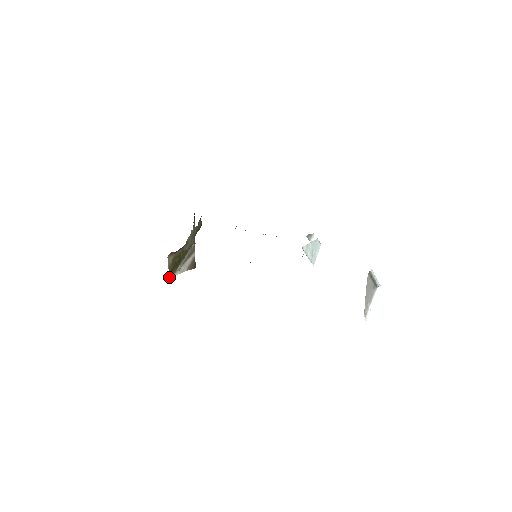
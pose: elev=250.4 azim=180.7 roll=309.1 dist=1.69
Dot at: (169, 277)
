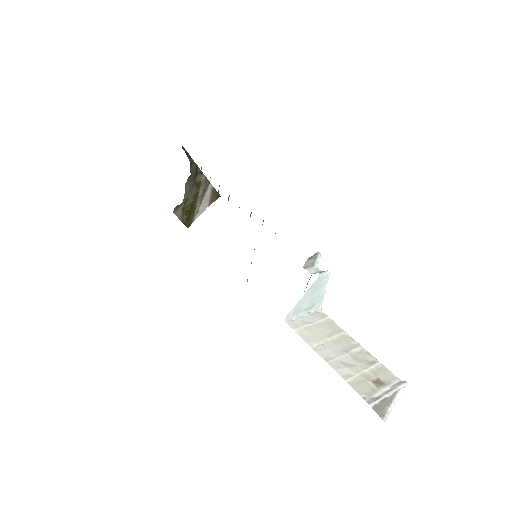
Dot at: (188, 227)
